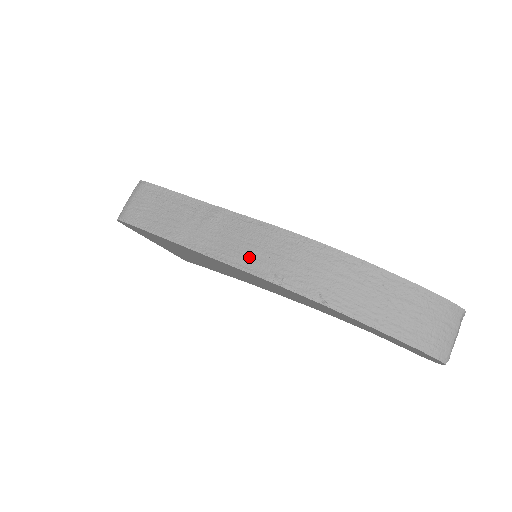
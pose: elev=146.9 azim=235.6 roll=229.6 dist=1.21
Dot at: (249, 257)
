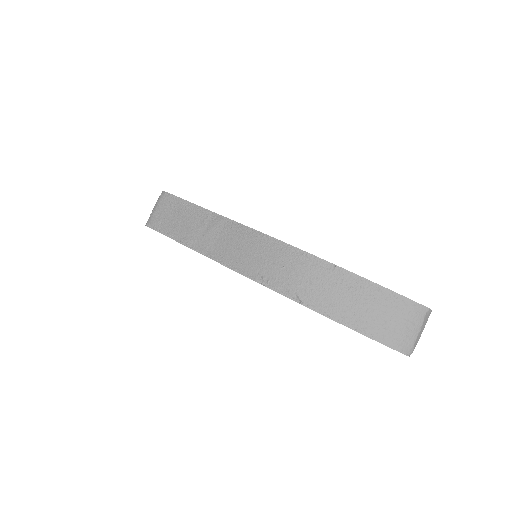
Dot at: (242, 261)
